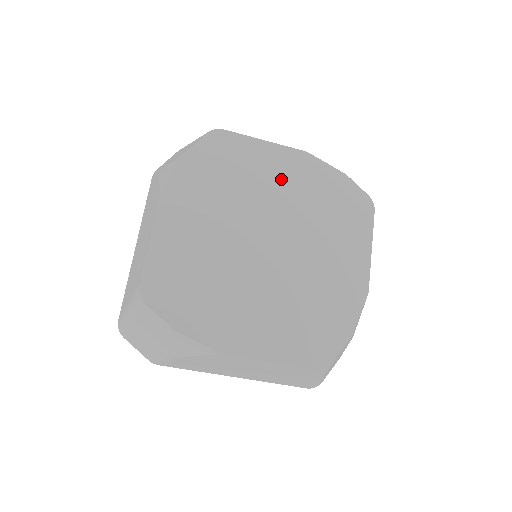
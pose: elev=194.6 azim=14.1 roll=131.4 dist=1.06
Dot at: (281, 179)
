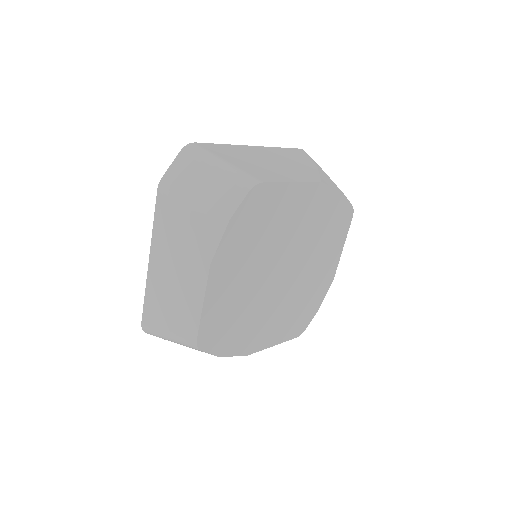
Dot at: (299, 215)
